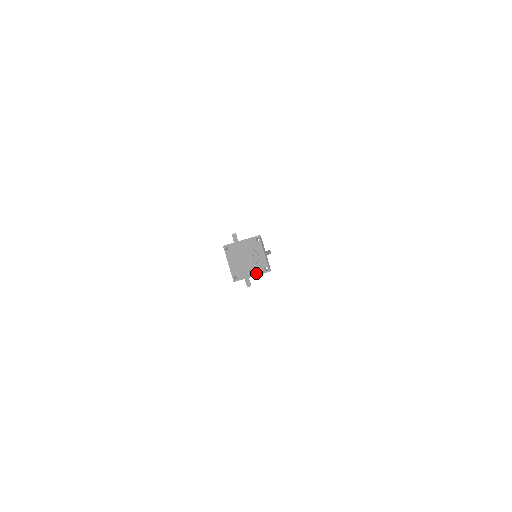
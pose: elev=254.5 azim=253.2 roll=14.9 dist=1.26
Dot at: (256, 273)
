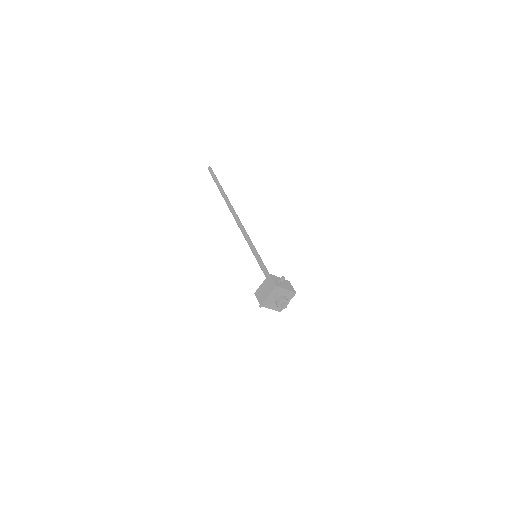
Dot at: (275, 309)
